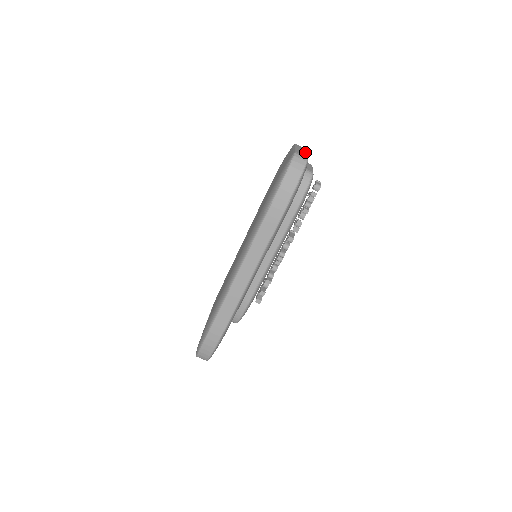
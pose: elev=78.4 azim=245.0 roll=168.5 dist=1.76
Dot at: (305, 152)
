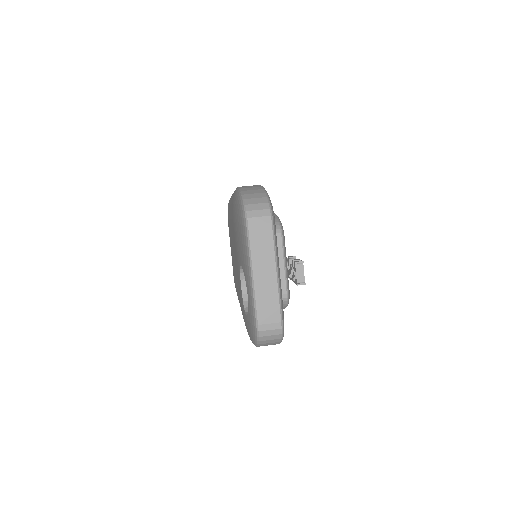
Dot at: occluded
